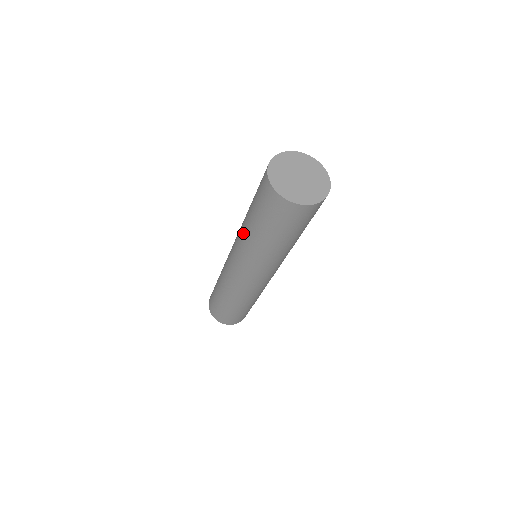
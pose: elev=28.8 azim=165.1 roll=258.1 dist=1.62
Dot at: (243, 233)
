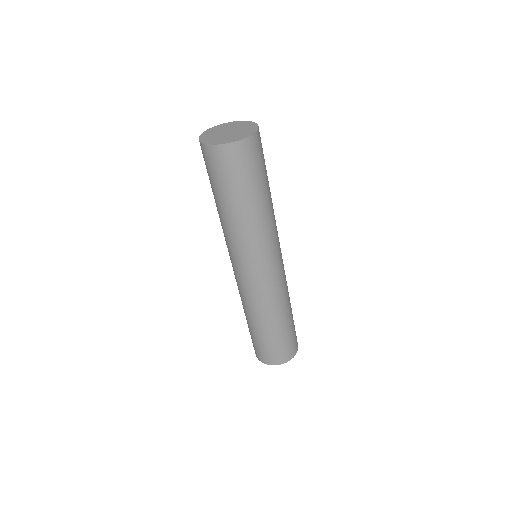
Dot at: occluded
